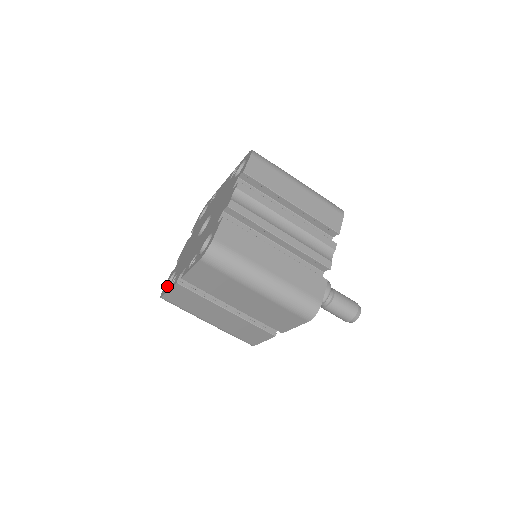
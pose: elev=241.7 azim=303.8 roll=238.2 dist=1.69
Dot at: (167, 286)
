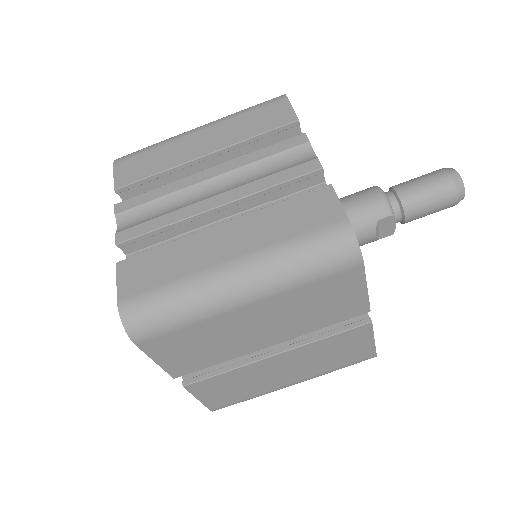
Dot at: occluded
